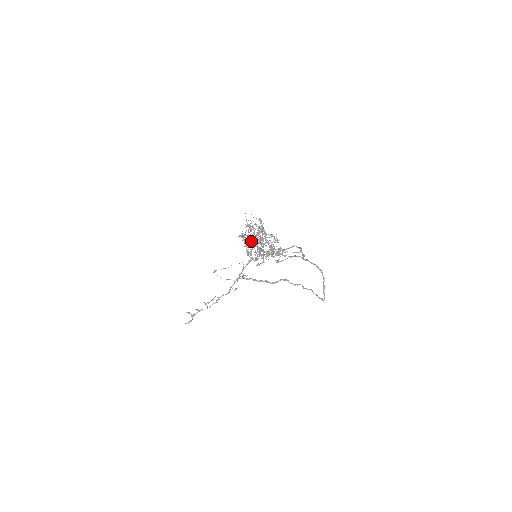
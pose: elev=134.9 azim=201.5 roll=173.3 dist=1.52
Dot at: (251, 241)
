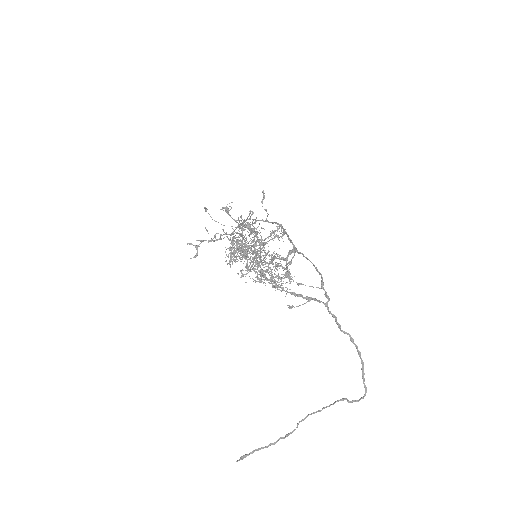
Dot at: occluded
